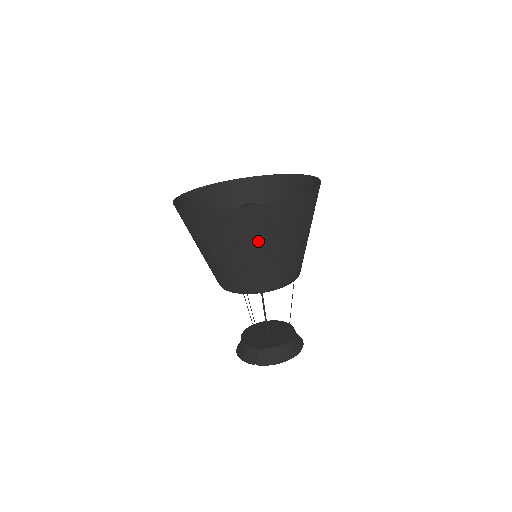
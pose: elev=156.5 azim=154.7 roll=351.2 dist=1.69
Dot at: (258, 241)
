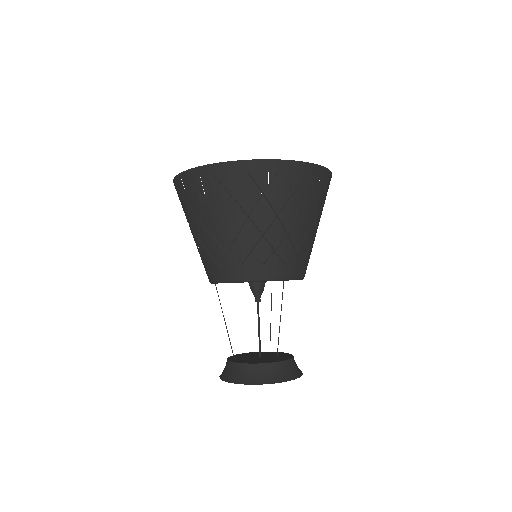
Dot at: (196, 214)
